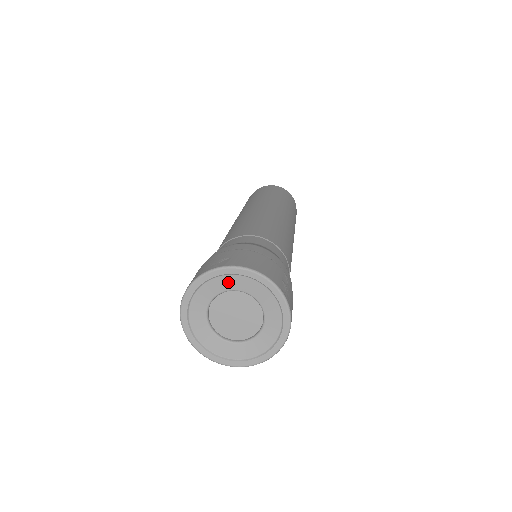
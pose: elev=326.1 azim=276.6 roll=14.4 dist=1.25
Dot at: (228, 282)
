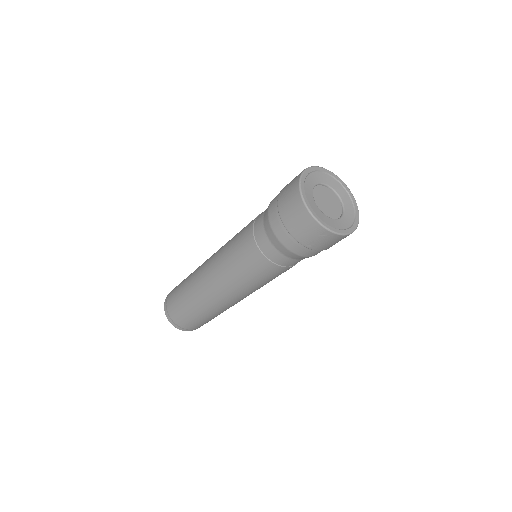
Dot at: (322, 177)
